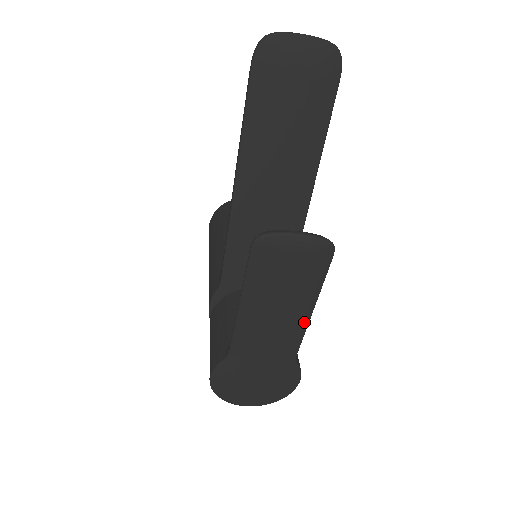
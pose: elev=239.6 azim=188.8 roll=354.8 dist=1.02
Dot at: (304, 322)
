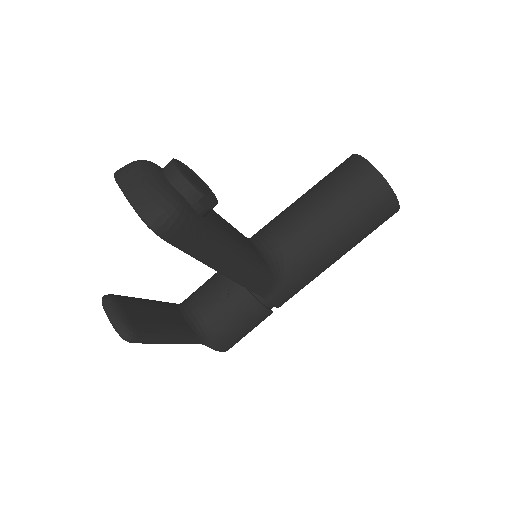
Dot at: occluded
